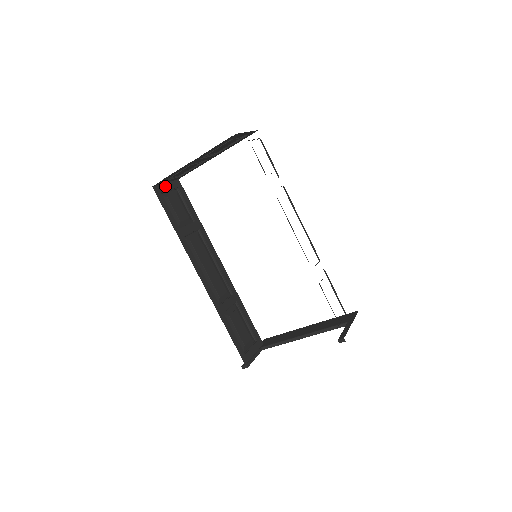
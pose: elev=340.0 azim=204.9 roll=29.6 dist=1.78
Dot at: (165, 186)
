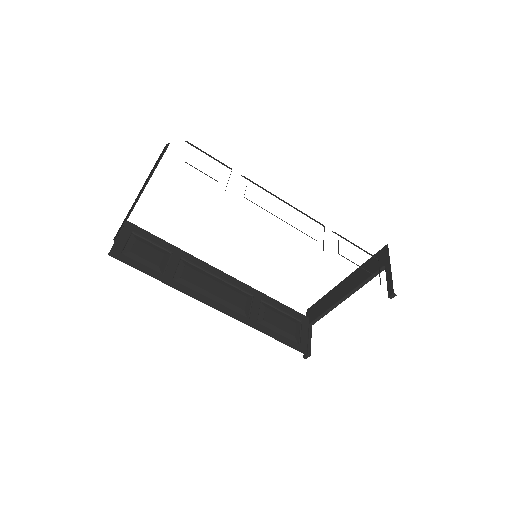
Dot at: (119, 241)
